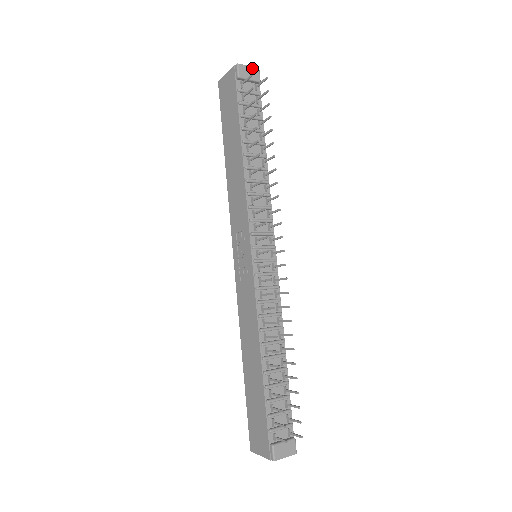
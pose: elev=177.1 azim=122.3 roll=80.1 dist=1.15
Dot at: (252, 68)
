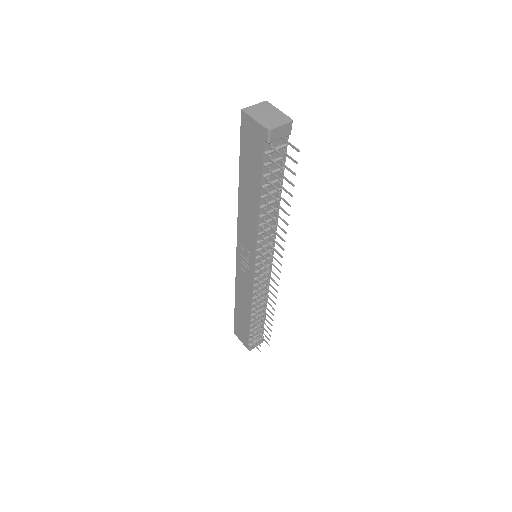
Dot at: (285, 125)
